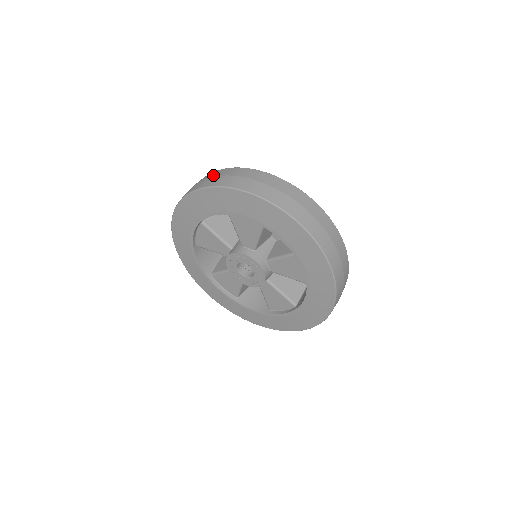
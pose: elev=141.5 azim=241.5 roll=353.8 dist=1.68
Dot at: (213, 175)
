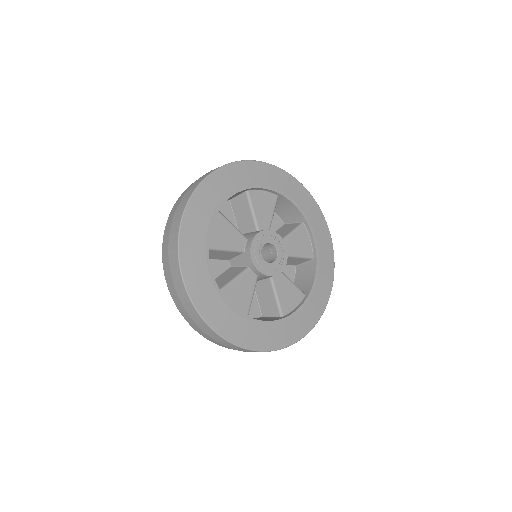
Dot at: (171, 232)
